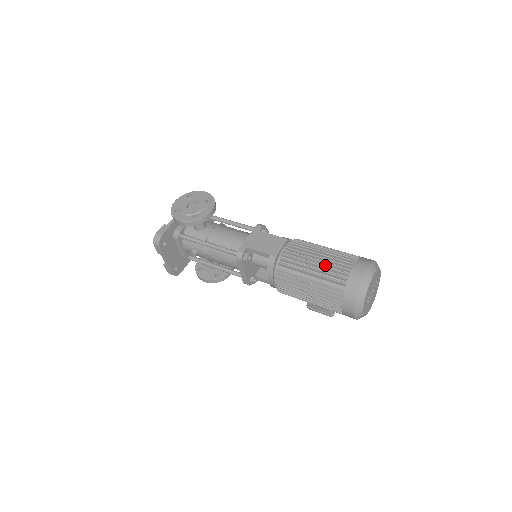
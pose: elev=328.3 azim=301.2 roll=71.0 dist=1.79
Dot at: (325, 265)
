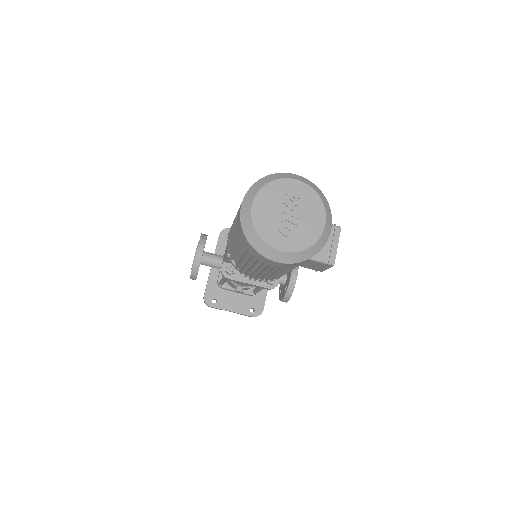
Dot at: occluded
